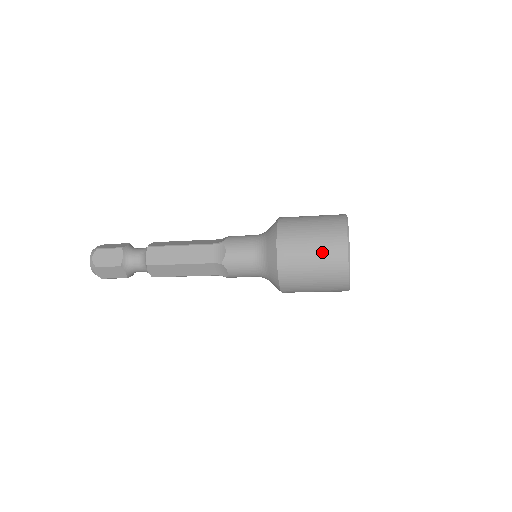
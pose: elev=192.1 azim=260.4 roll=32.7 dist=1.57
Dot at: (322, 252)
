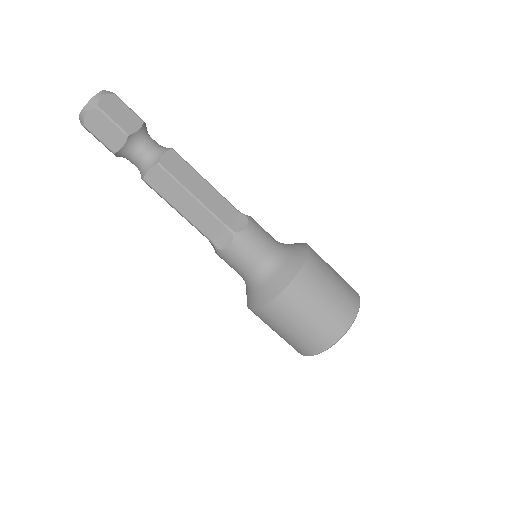
Dot at: (340, 276)
